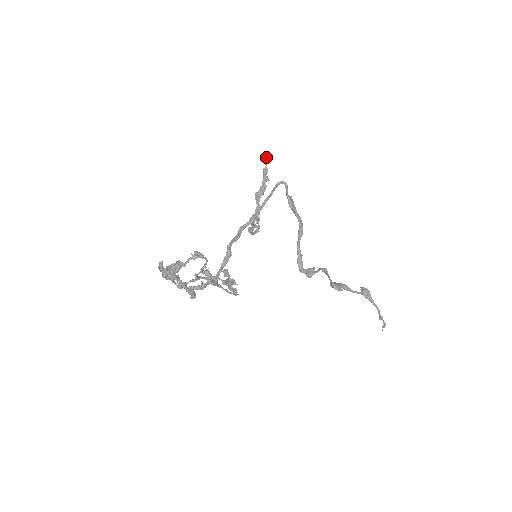
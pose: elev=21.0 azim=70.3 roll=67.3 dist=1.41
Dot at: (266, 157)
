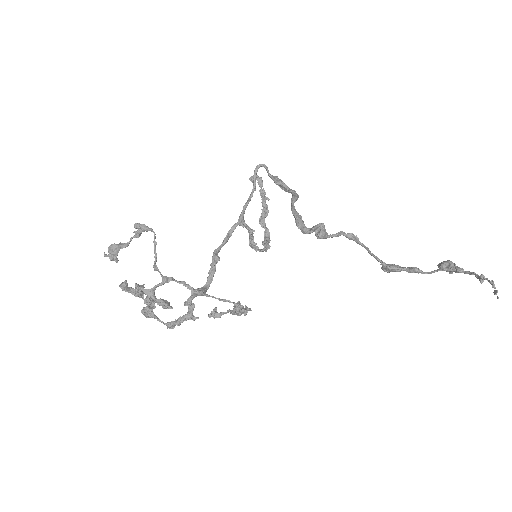
Dot at: occluded
